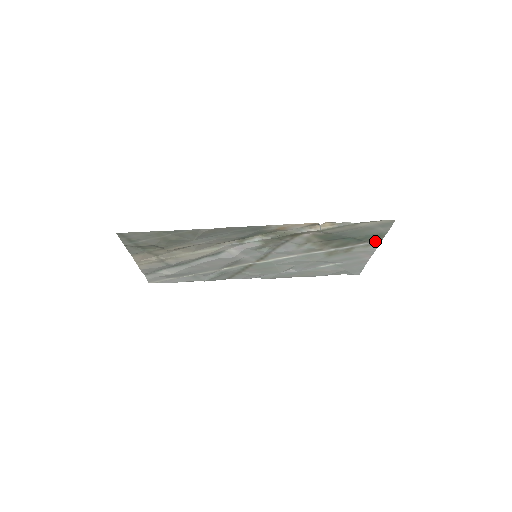
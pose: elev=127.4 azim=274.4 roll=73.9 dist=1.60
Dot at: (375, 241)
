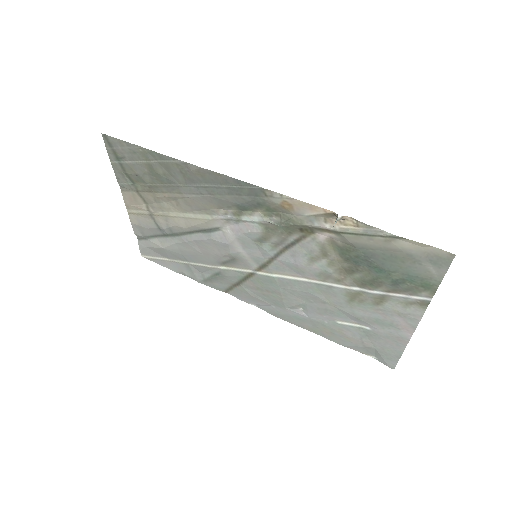
Dot at: (421, 297)
